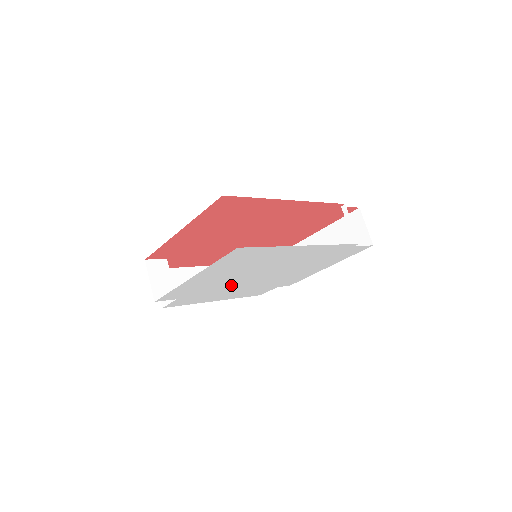
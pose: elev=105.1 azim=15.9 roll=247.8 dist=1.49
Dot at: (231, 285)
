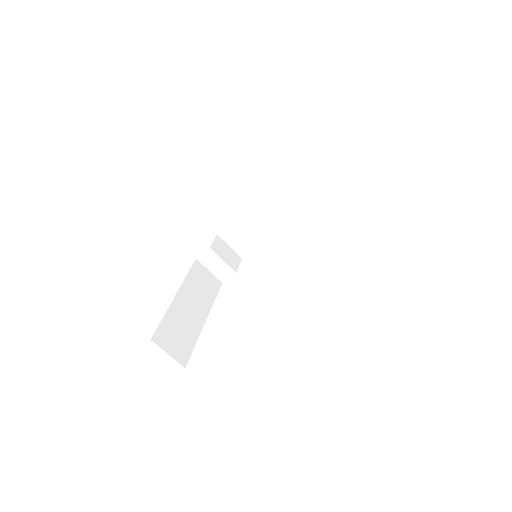
Dot at: occluded
